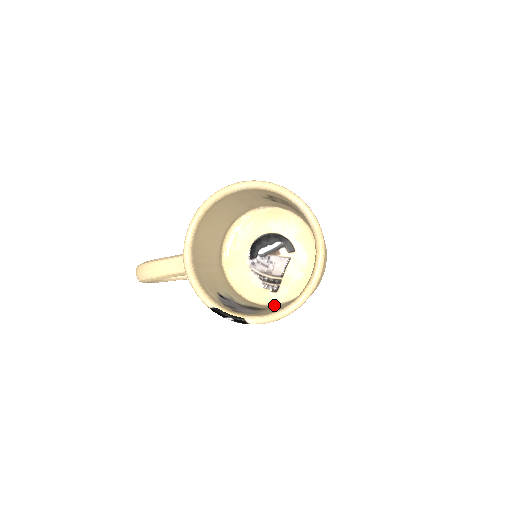
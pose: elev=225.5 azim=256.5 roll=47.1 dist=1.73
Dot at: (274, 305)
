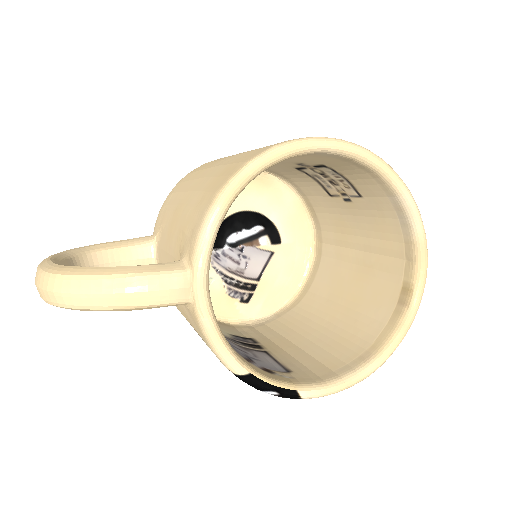
Dot at: (246, 324)
